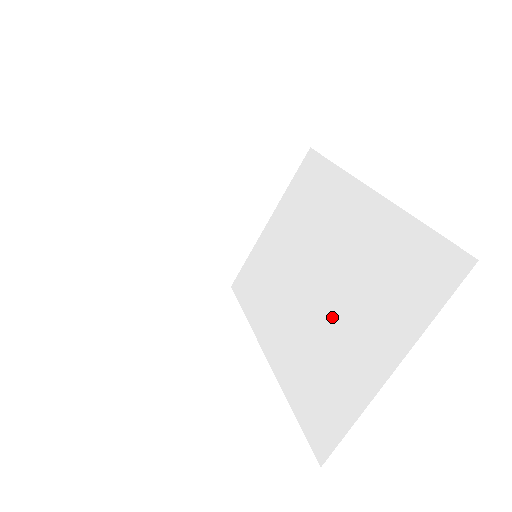
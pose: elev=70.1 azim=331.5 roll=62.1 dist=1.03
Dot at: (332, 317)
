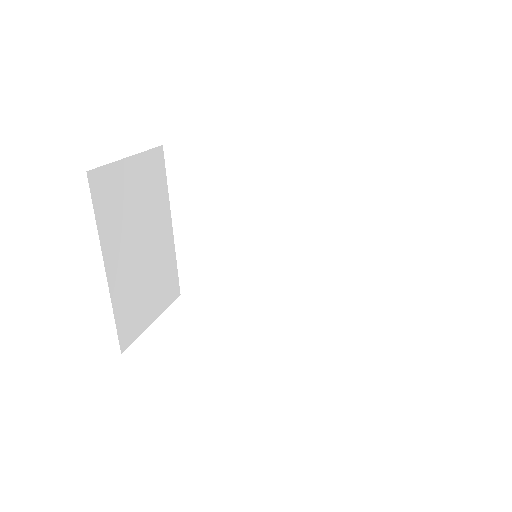
Dot at: (317, 245)
